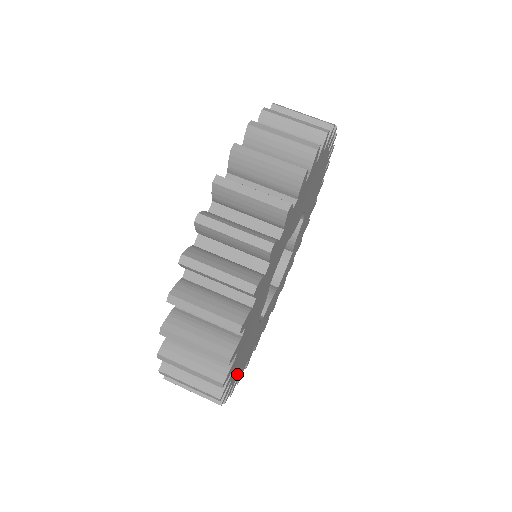
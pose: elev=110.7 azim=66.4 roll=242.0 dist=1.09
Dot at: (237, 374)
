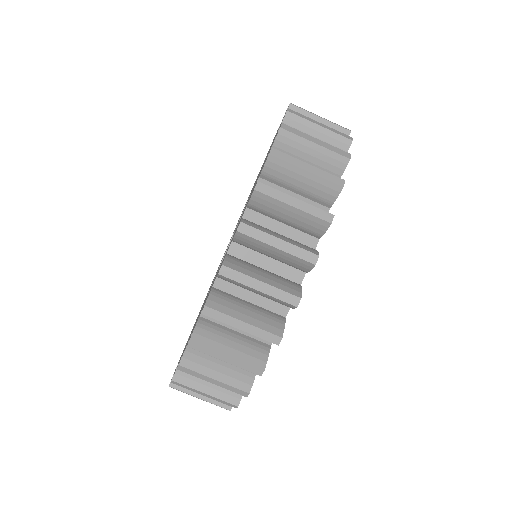
Dot at: occluded
